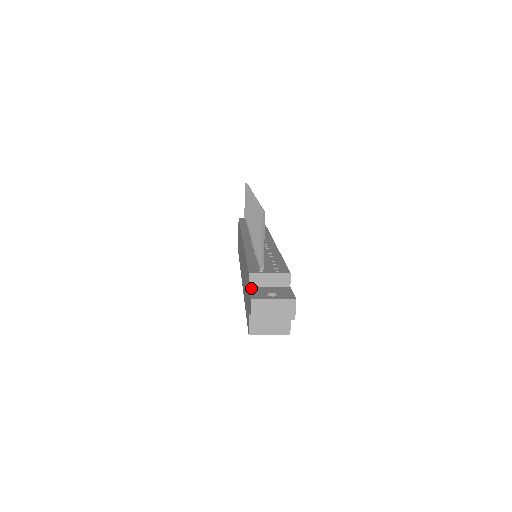
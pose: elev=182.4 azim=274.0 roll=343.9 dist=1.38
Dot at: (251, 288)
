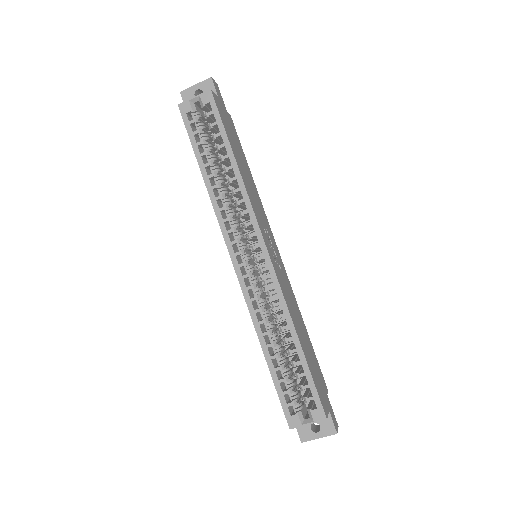
Dot at: occluded
